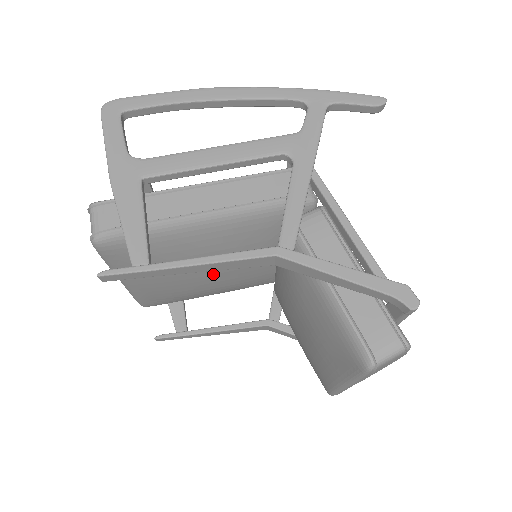
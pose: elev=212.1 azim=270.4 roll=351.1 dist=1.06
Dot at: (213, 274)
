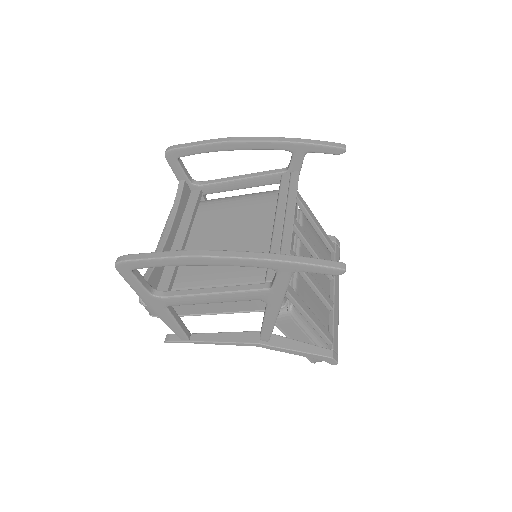
Dot at: occluded
